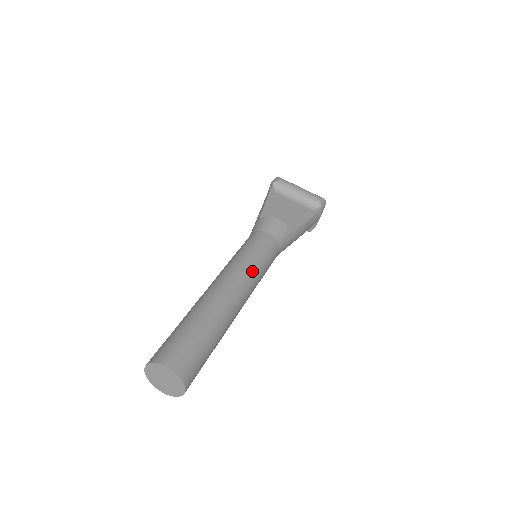
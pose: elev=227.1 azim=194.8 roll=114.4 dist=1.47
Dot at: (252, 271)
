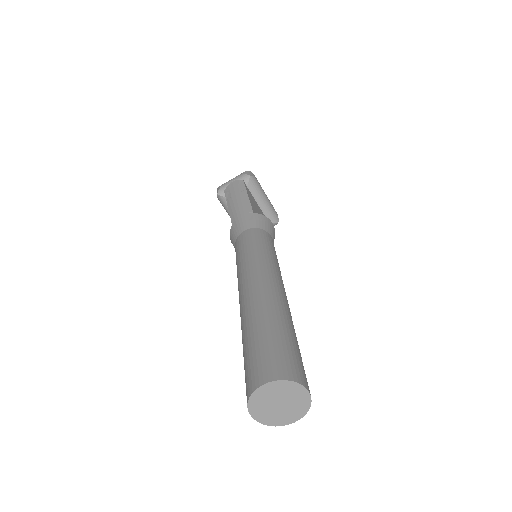
Dot at: occluded
